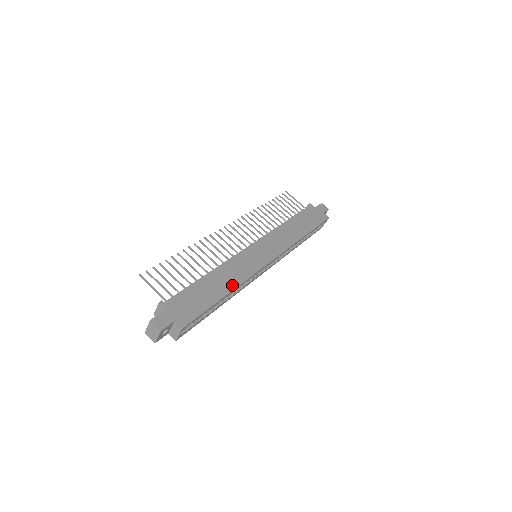
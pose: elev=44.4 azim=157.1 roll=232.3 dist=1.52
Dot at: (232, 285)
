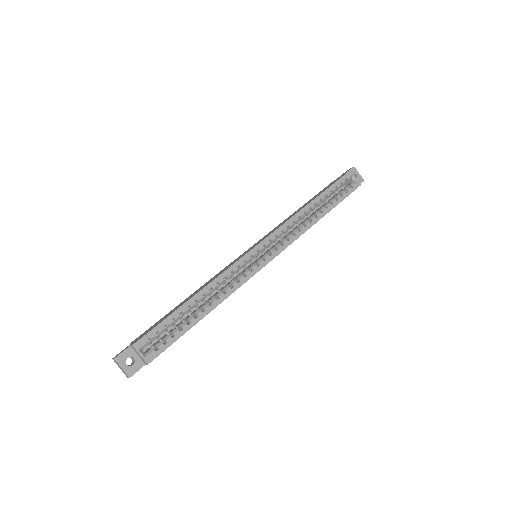
Dot at: (204, 287)
